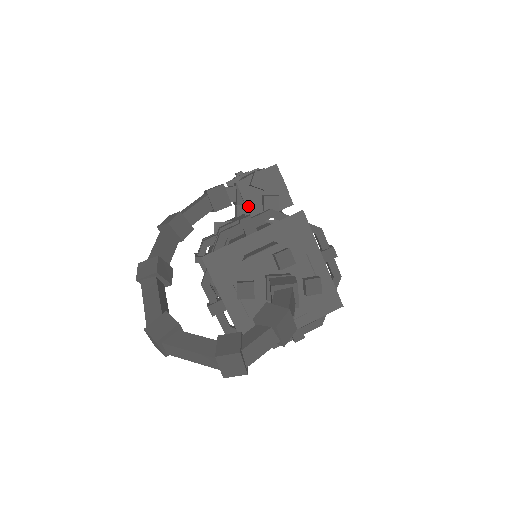
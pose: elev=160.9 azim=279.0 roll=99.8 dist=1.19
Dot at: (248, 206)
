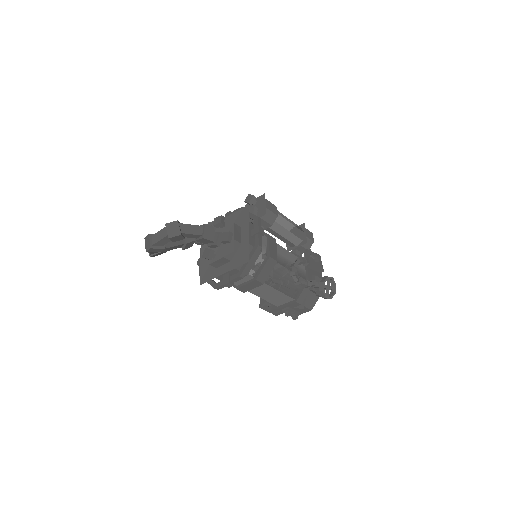
Dot at: occluded
